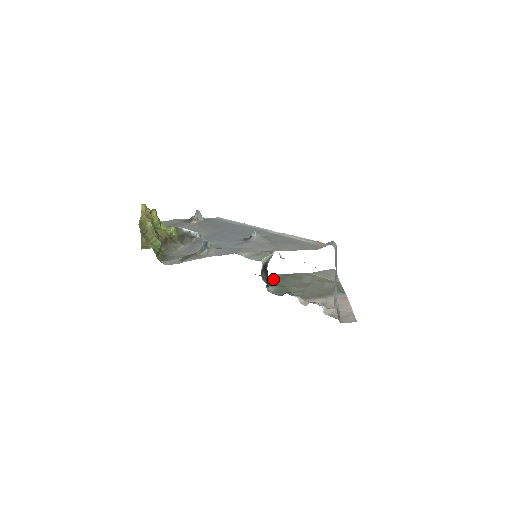
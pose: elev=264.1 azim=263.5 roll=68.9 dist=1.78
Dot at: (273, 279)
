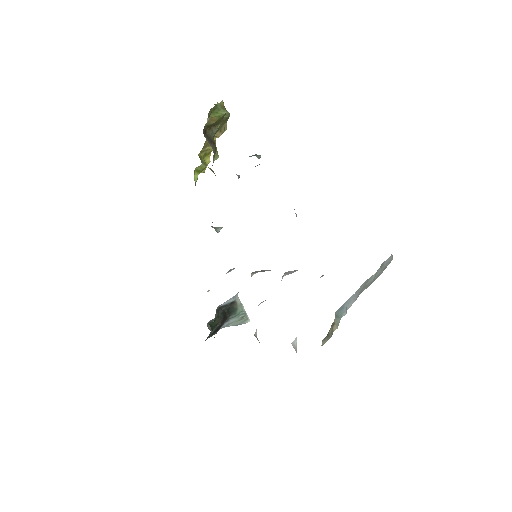
Dot at: occluded
